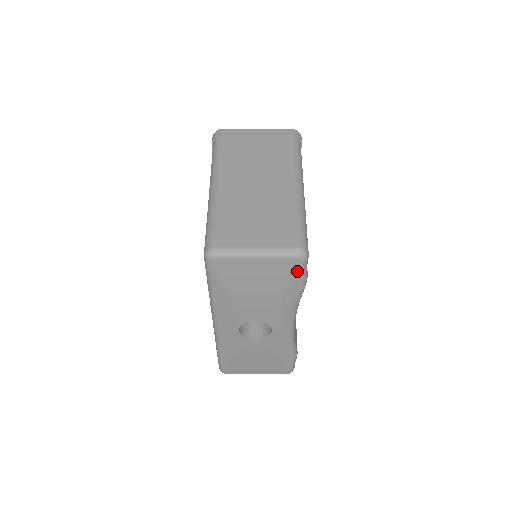
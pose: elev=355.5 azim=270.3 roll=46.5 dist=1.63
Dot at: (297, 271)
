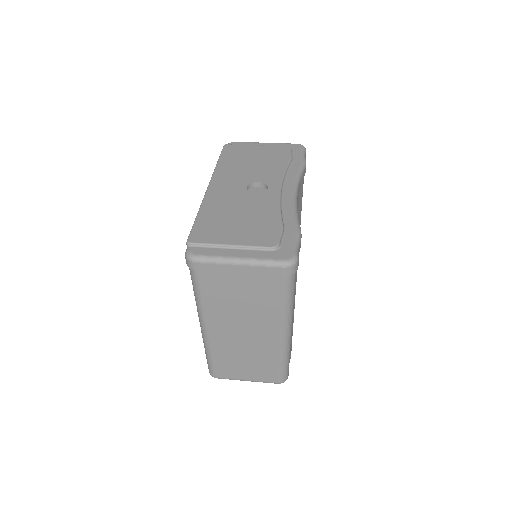
Dot at: occluded
